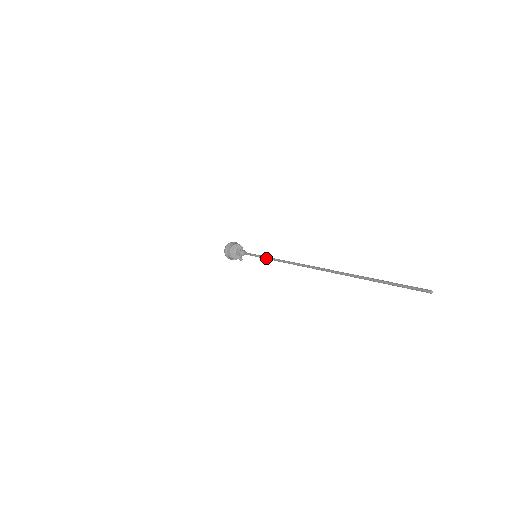
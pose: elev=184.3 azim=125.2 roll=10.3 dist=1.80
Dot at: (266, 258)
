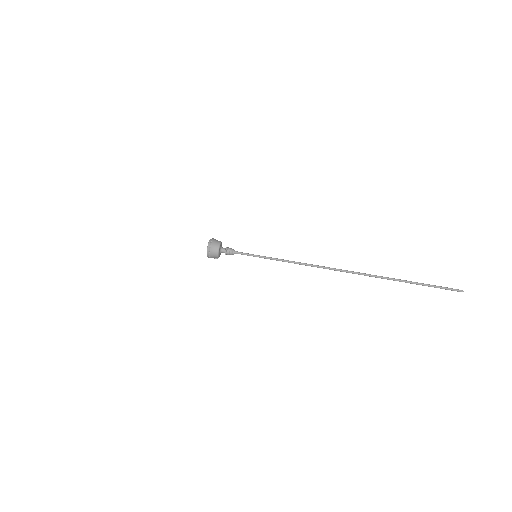
Dot at: occluded
